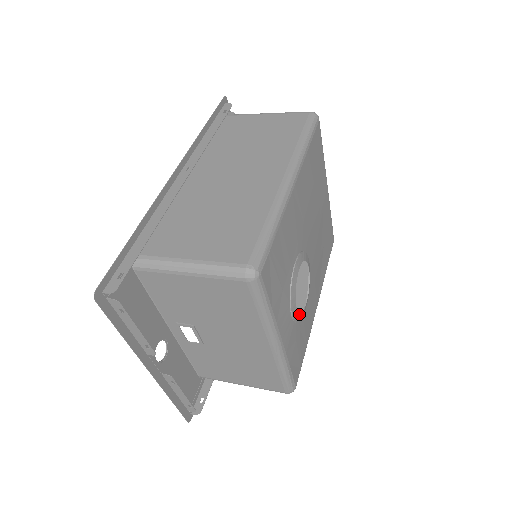
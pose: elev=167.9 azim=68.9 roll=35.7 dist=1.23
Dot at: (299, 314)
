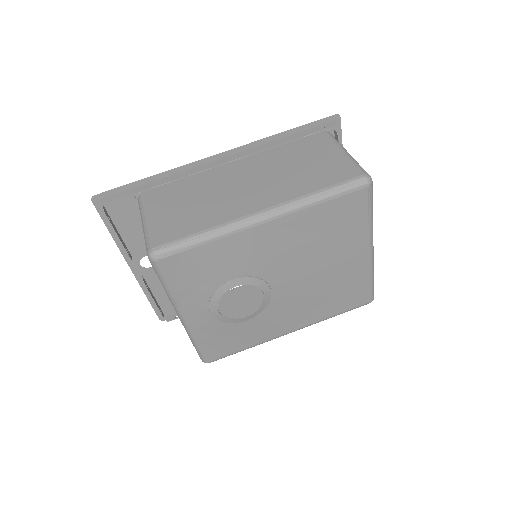
Dot at: (224, 317)
